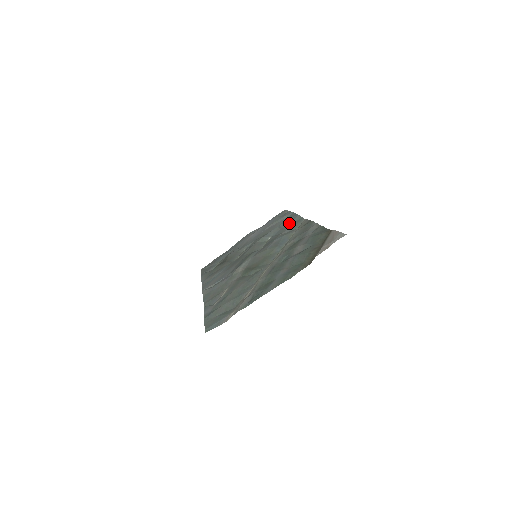
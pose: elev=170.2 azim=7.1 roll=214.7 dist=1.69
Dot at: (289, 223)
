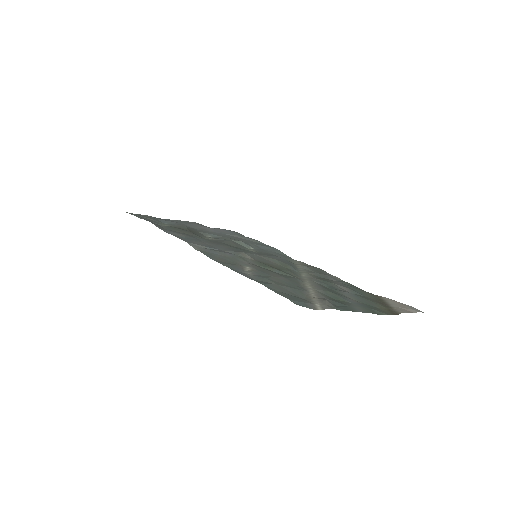
Dot at: (273, 250)
